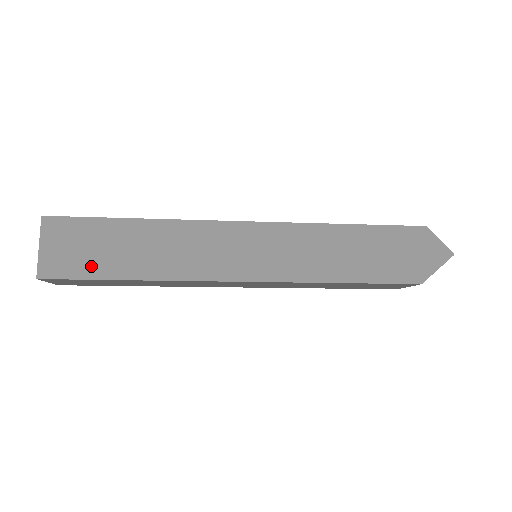
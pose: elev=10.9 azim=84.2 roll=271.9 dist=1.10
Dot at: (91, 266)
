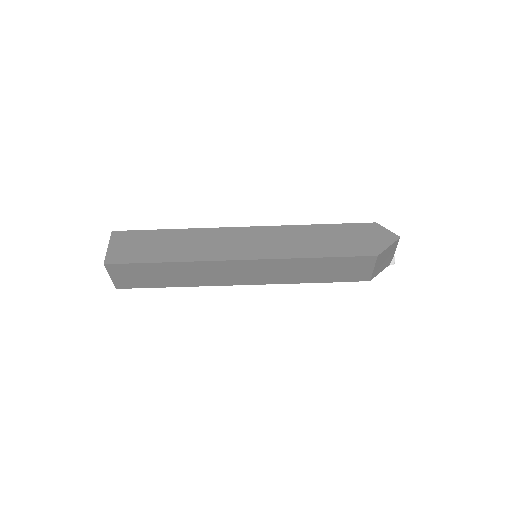
Dot at: (140, 256)
